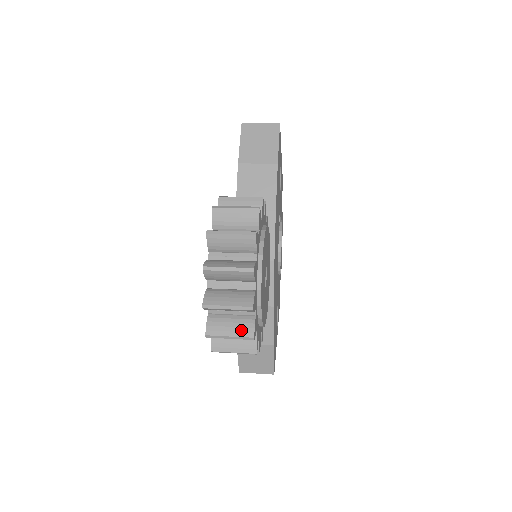
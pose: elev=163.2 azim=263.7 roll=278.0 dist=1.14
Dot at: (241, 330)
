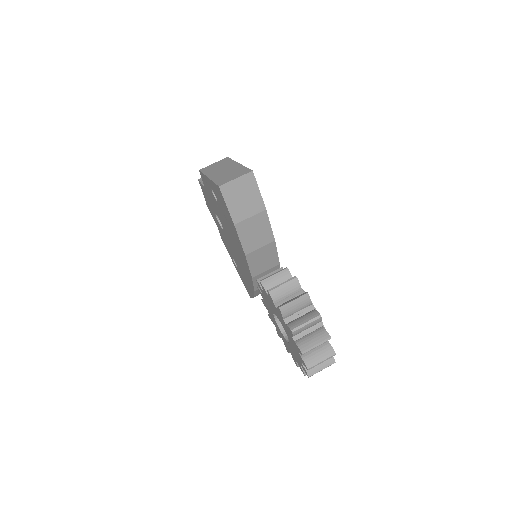
Dot at: occluded
